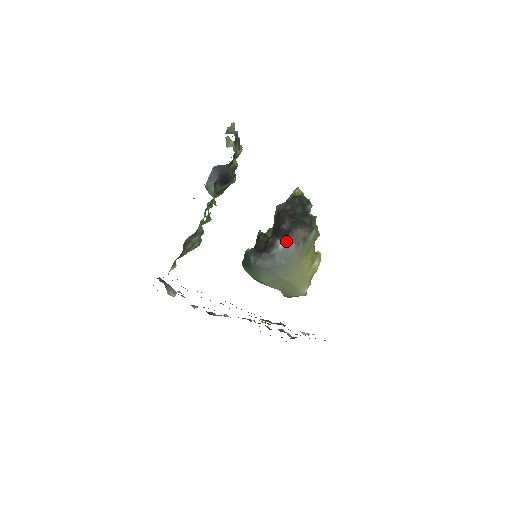
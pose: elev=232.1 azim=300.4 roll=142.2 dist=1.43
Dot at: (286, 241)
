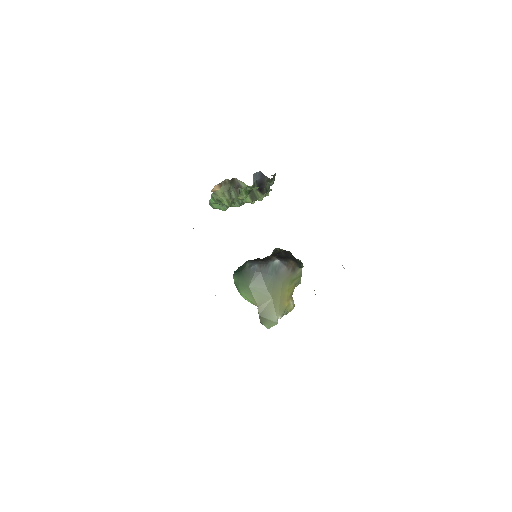
Dot at: (281, 260)
